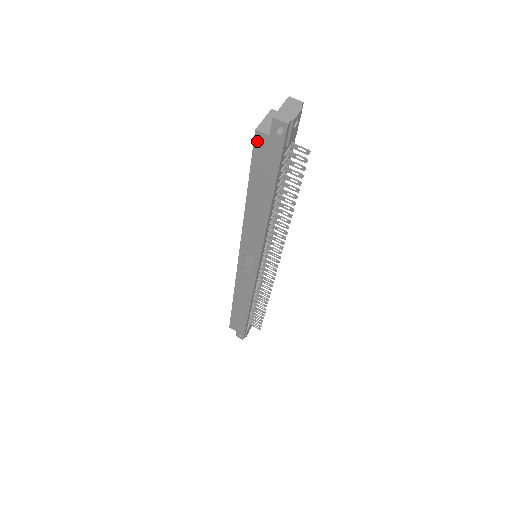
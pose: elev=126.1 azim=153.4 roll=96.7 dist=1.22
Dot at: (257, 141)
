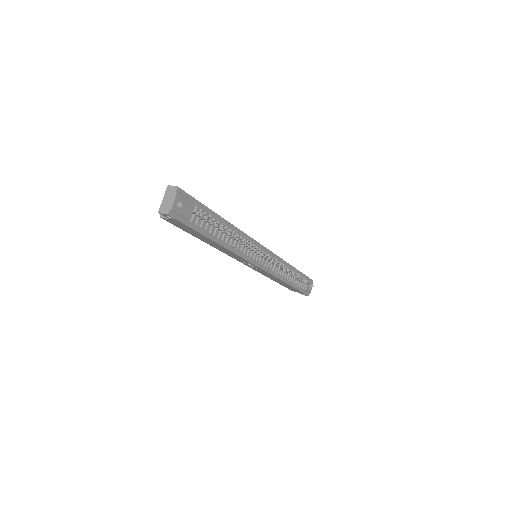
Dot at: (168, 221)
